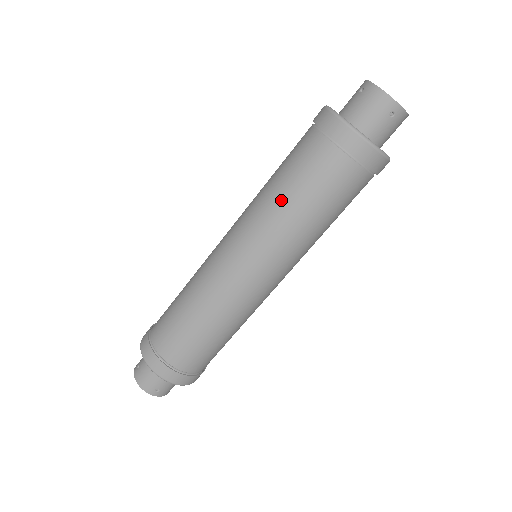
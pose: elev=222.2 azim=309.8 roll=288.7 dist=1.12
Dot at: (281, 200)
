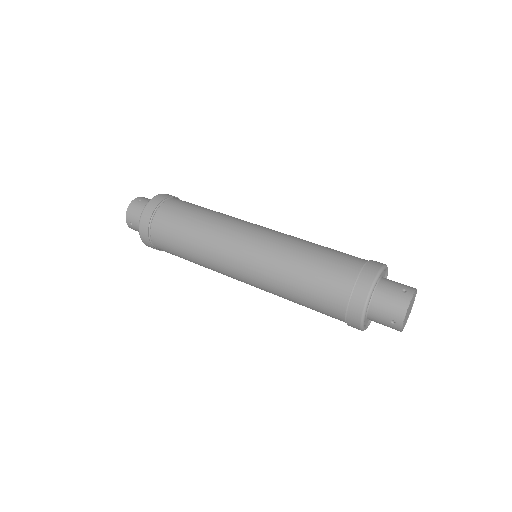
Dot at: (297, 265)
